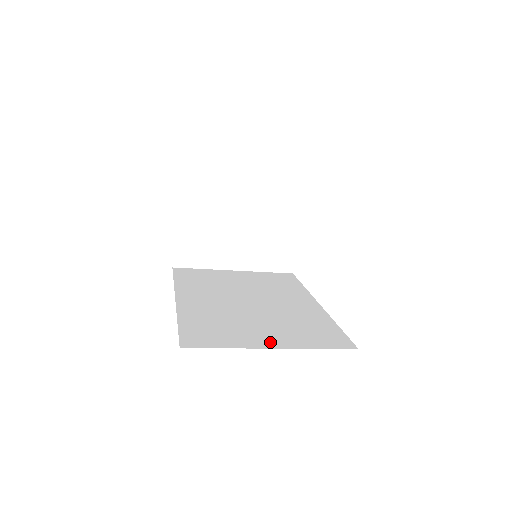
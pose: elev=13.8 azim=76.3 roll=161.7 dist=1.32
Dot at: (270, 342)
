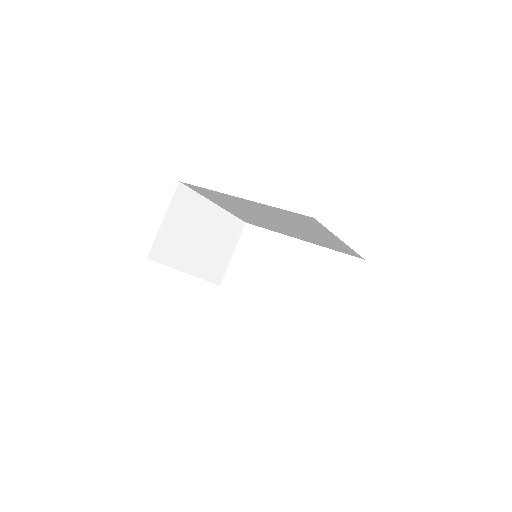
Dot at: occluded
